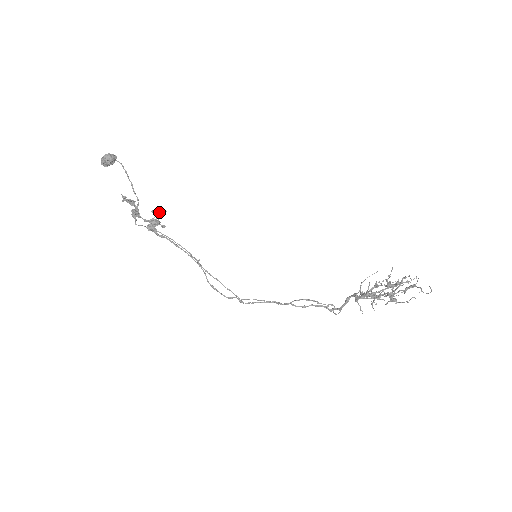
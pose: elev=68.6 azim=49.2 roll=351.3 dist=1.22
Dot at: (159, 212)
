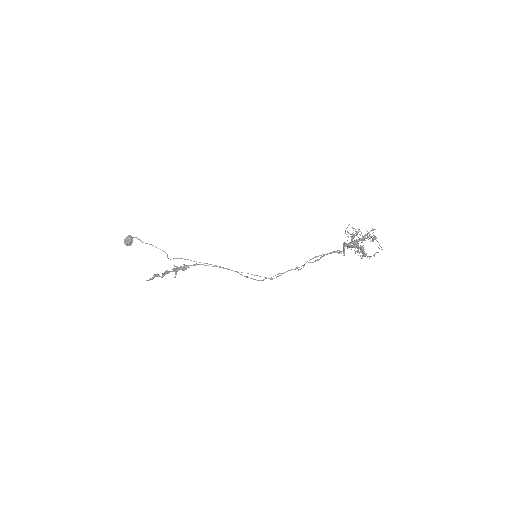
Dot at: (176, 271)
